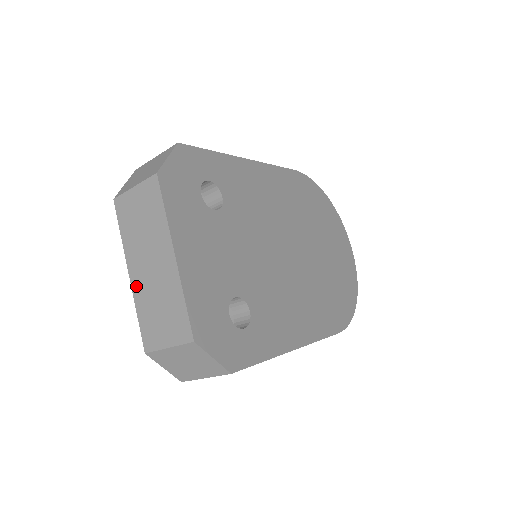
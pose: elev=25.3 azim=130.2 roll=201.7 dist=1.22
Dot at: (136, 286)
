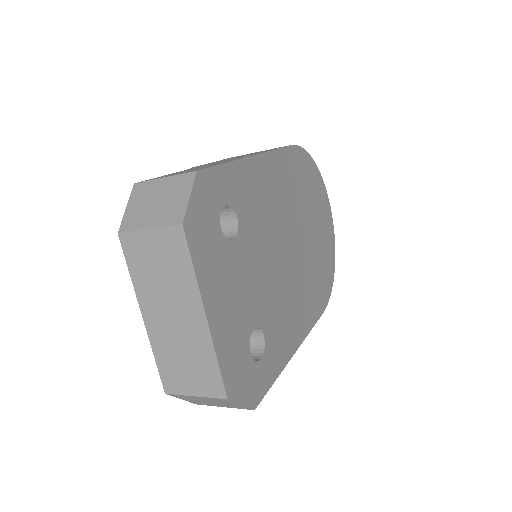
Dot at: (153, 331)
